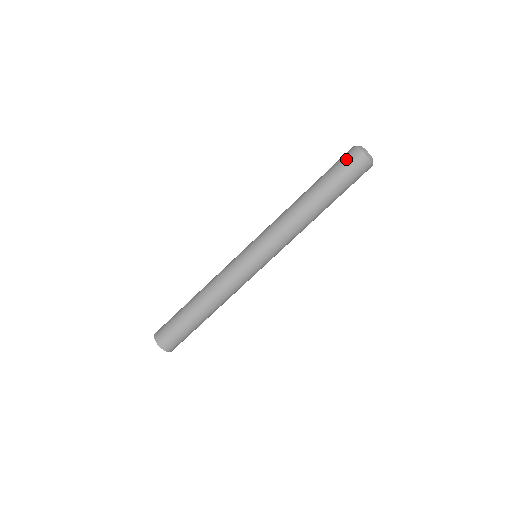
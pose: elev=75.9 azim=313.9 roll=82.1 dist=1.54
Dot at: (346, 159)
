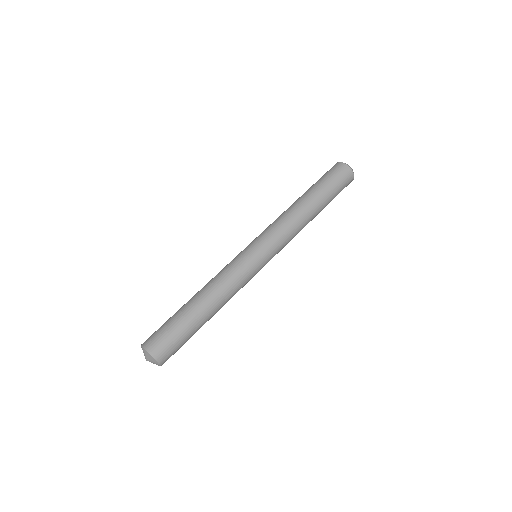
Dot at: (331, 170)
